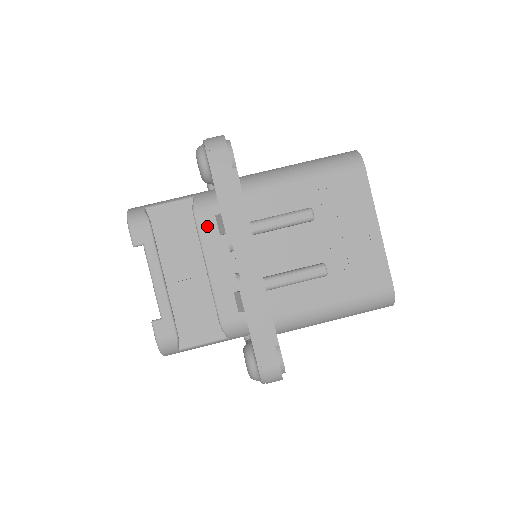
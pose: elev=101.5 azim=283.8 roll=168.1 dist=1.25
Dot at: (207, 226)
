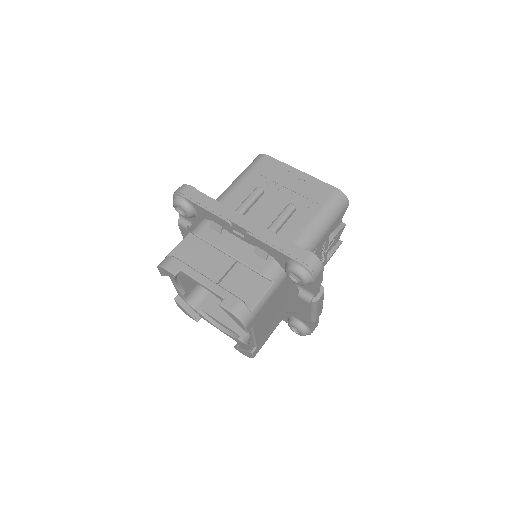
Dot at: (209, 235)
